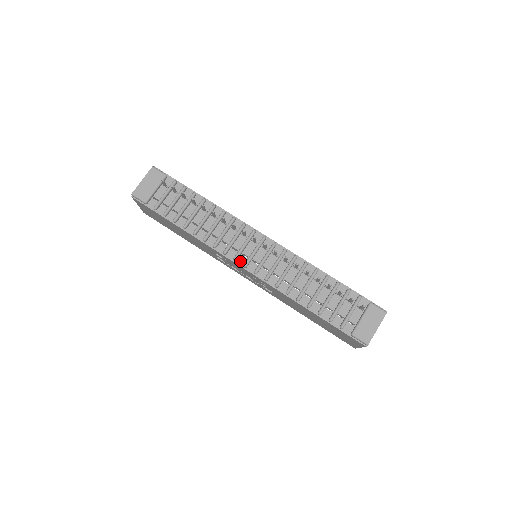
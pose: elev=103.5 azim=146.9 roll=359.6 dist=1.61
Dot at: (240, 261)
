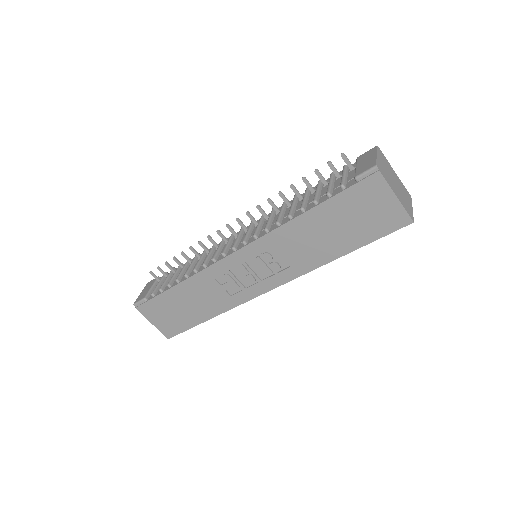
Dot at: (229, 253)
